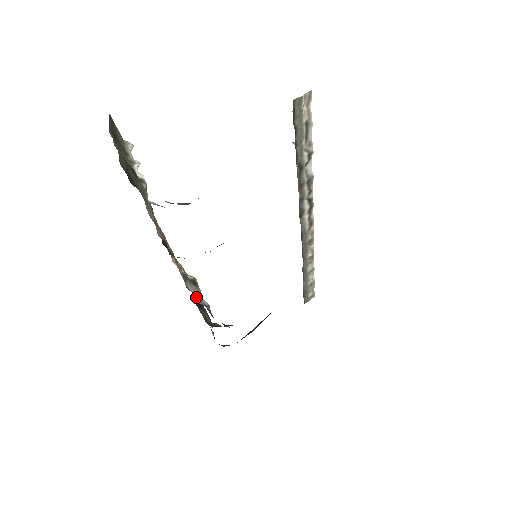
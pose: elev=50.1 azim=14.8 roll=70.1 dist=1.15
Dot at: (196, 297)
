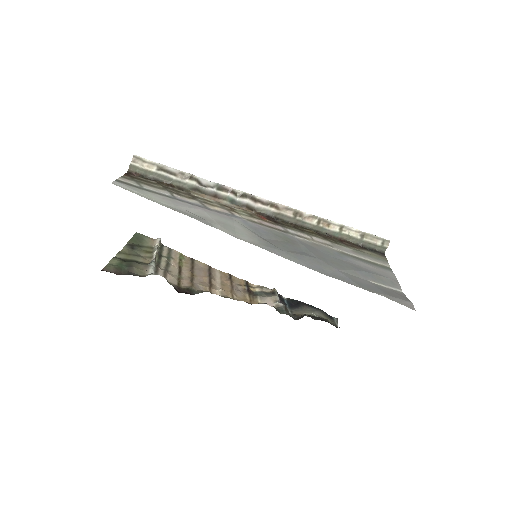
Dot at: occluded
